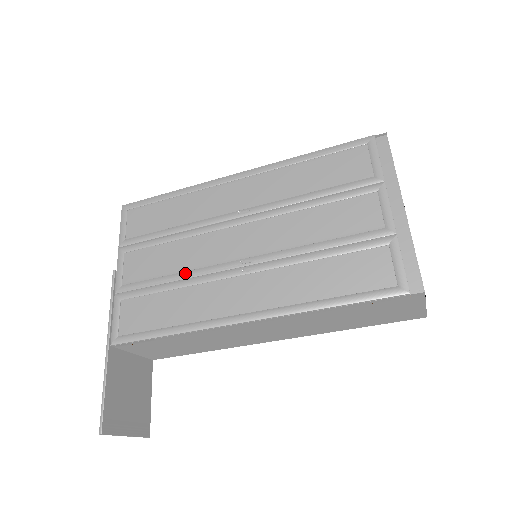
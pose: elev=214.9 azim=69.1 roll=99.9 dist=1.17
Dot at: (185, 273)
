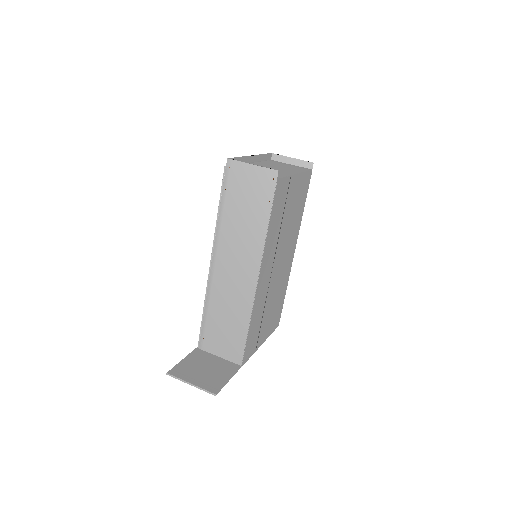
Dot at: occluded
